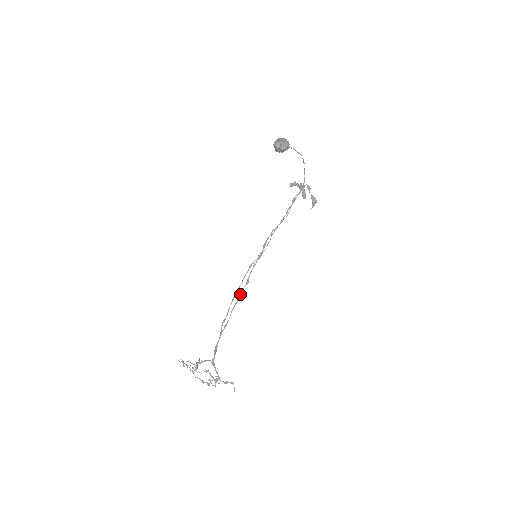
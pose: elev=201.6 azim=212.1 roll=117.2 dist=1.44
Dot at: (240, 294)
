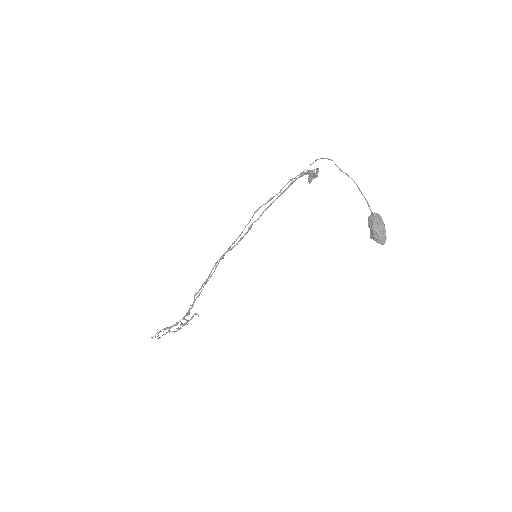
Dot at: occluded
